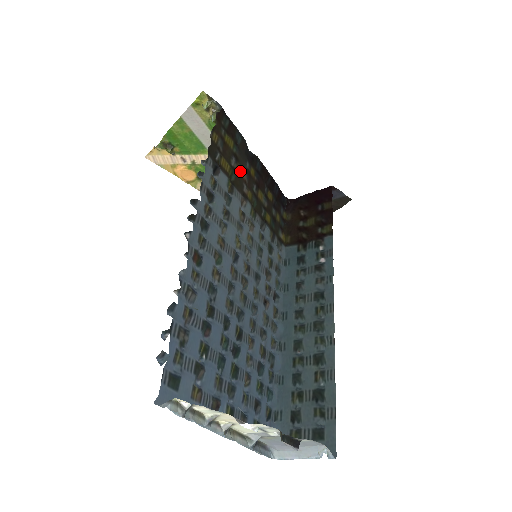
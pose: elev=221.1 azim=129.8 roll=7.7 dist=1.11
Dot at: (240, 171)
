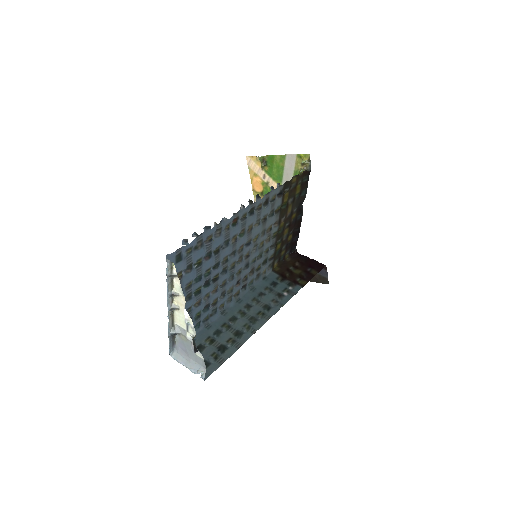
Dot at: (289, 208)
